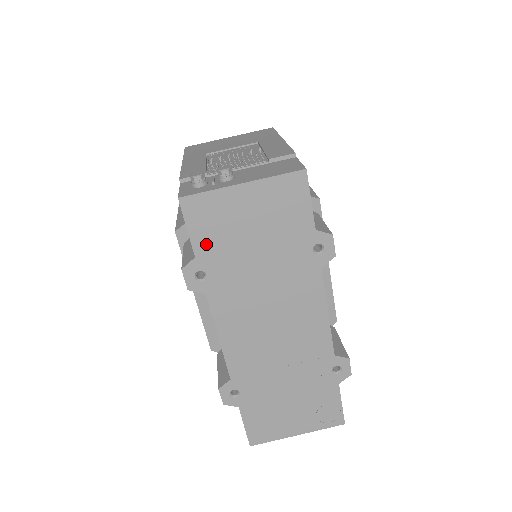
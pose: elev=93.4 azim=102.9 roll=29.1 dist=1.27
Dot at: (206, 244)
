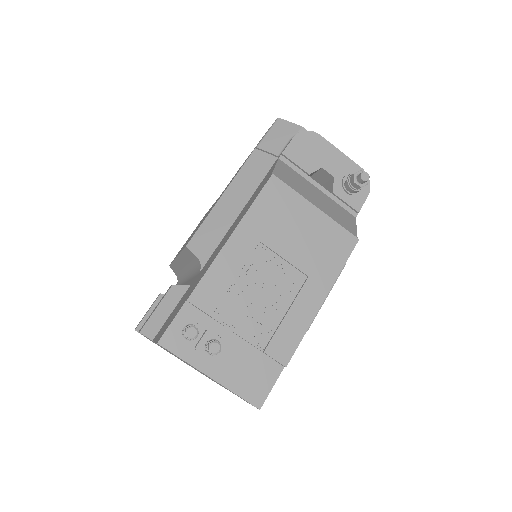
Dot at: (164, 348)
